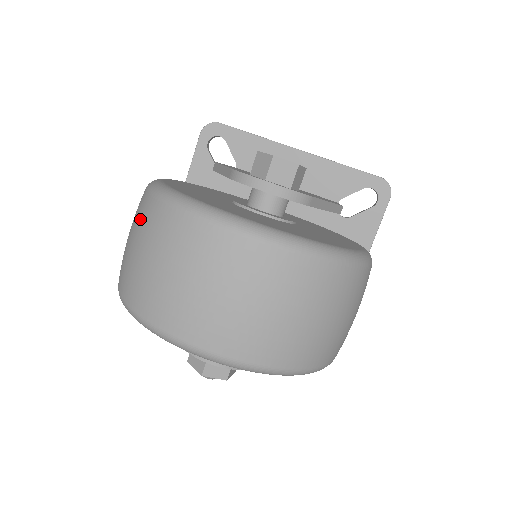
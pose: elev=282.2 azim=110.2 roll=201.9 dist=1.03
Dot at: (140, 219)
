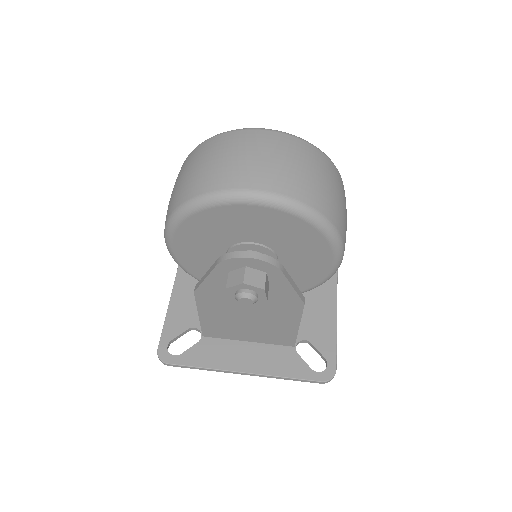
Dot at: (186, 163)
